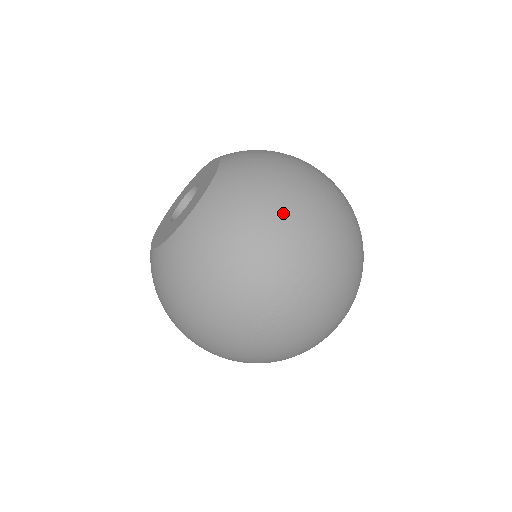
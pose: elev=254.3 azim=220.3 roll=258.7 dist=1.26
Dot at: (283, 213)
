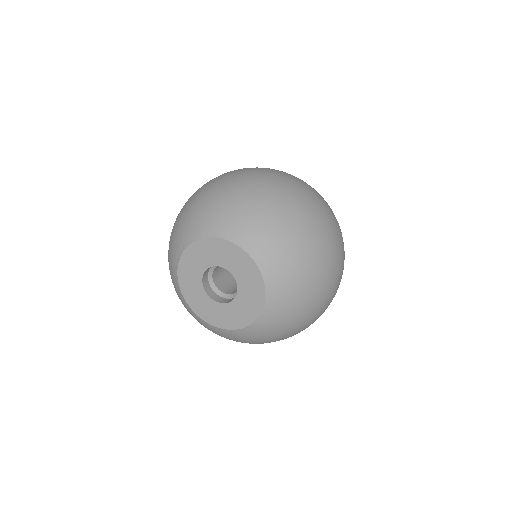
Dot at: (317, 310)
